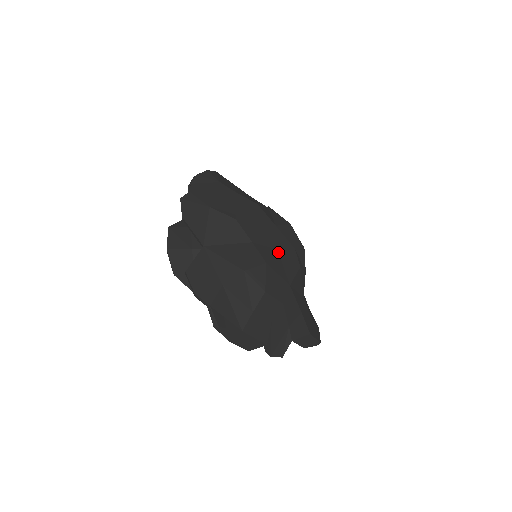
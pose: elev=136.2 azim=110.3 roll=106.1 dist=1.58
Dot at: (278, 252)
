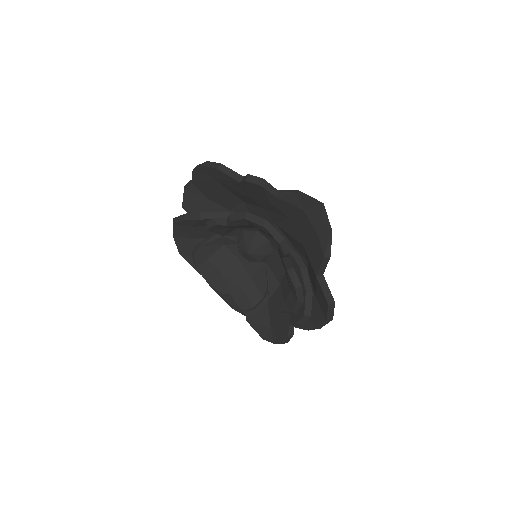
Dot at: occluded
